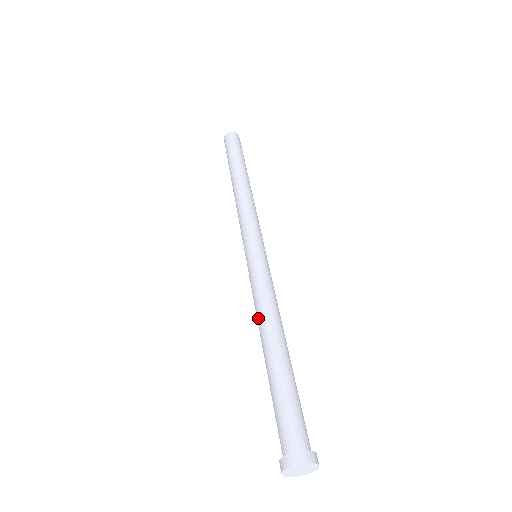
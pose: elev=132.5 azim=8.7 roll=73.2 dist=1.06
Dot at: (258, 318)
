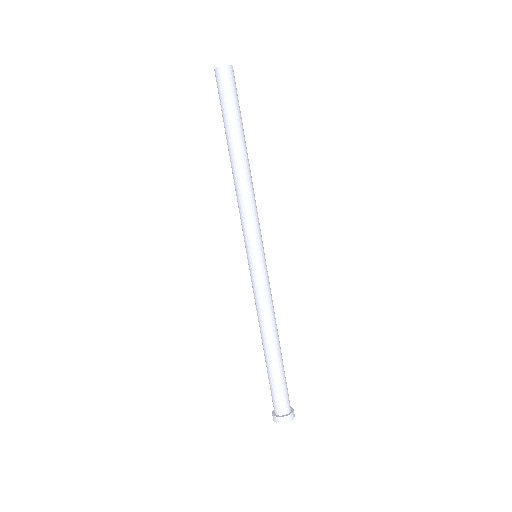
Dot at: (259, 321)
